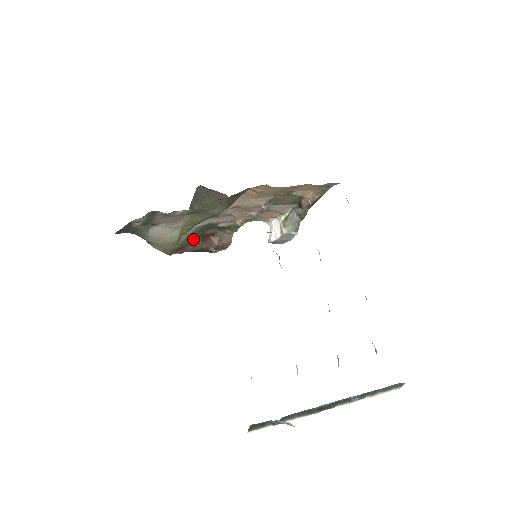
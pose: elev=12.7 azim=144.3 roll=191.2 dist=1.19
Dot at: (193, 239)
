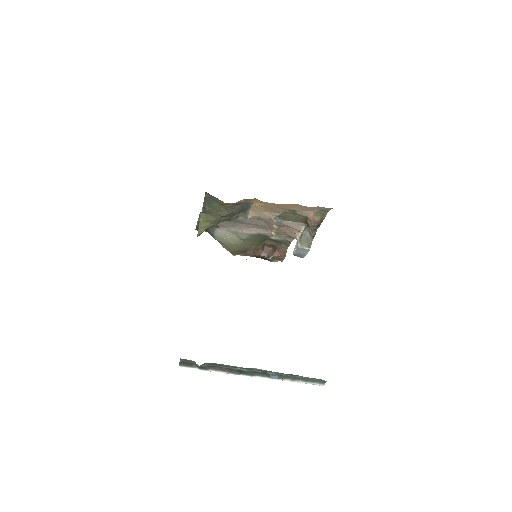
Dot at: (252, 246)
